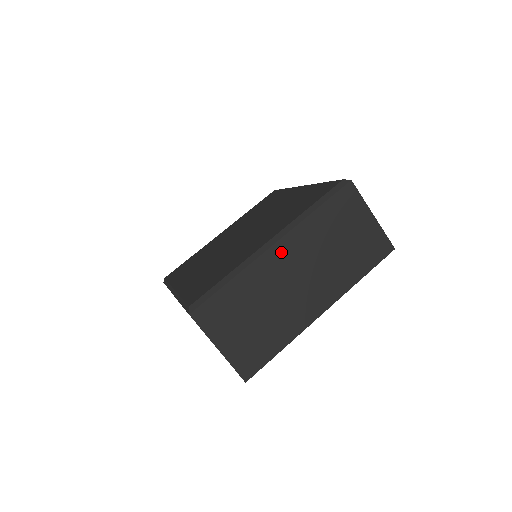
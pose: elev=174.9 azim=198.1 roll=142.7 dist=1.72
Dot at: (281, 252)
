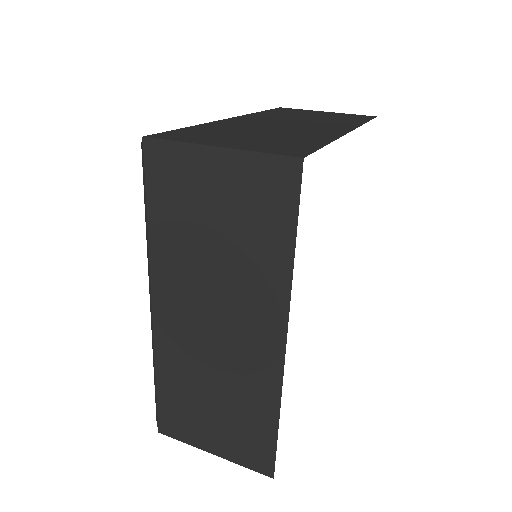
Dot at: (166, 310)
